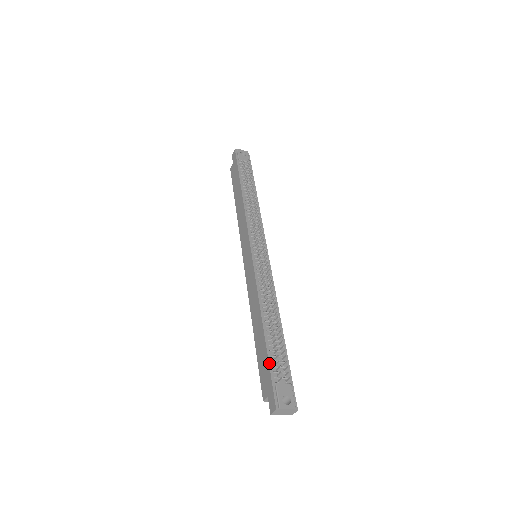
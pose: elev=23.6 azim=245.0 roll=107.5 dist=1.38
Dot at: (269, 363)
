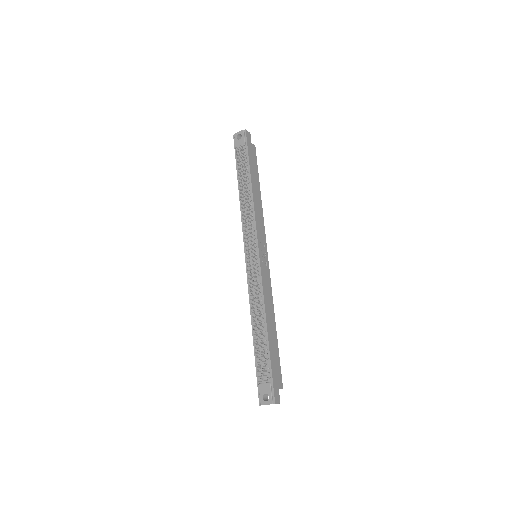
Dot at: (256, 367)
